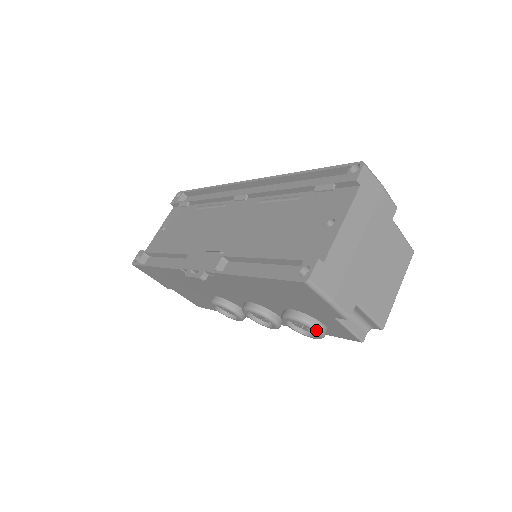
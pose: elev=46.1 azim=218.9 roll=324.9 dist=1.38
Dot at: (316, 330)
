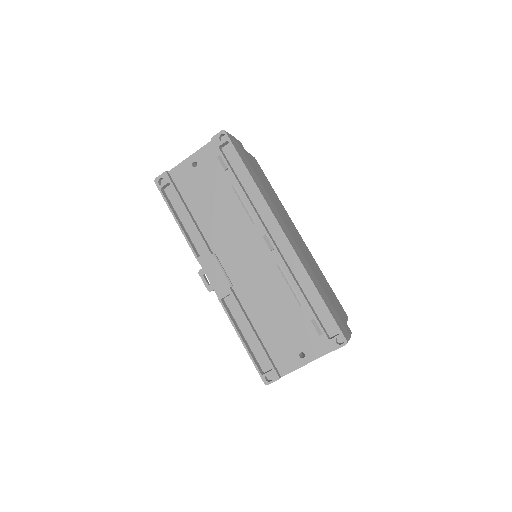
Dot at: occluded
